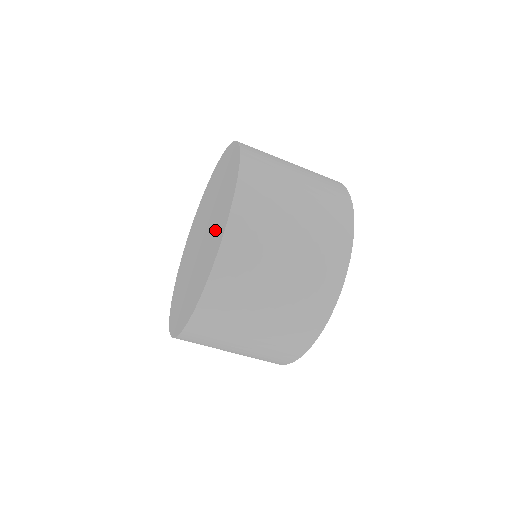
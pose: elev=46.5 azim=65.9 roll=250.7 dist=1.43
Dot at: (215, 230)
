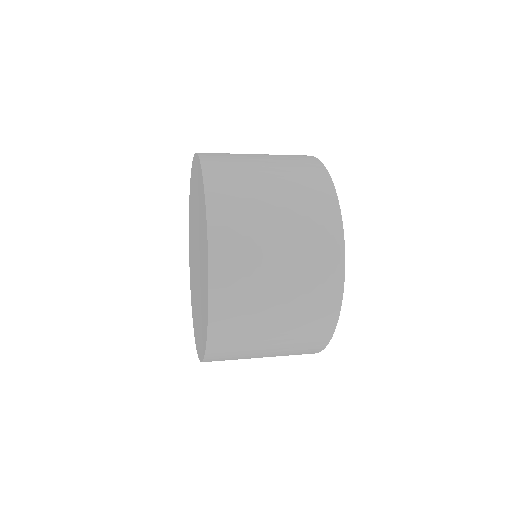
Dot at: (198, 322)
